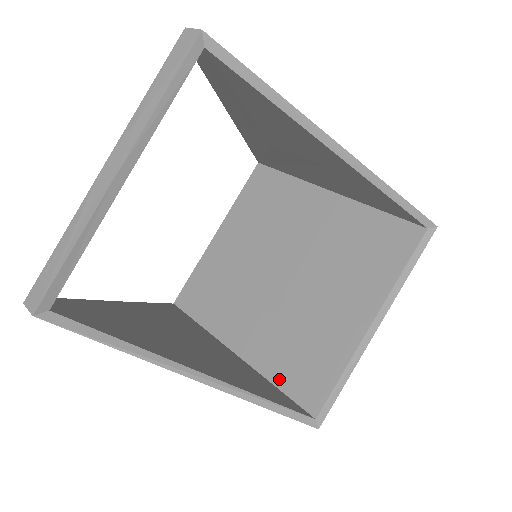
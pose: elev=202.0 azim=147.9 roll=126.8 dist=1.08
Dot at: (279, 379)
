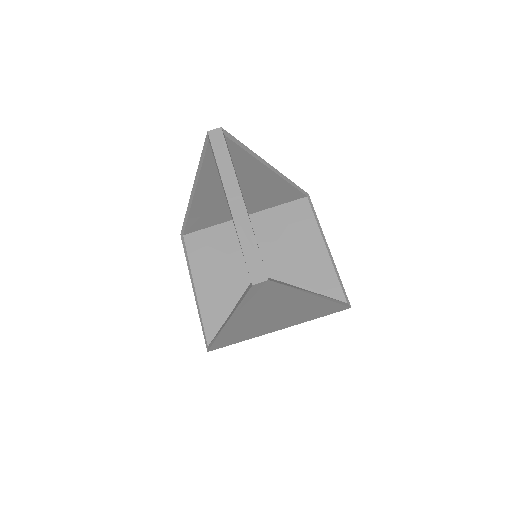
Dot at: occluded
